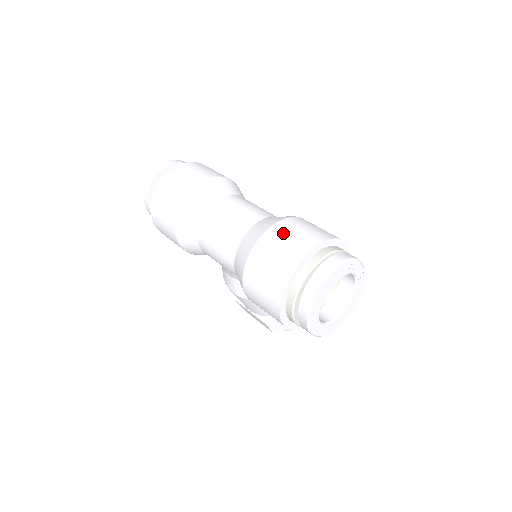
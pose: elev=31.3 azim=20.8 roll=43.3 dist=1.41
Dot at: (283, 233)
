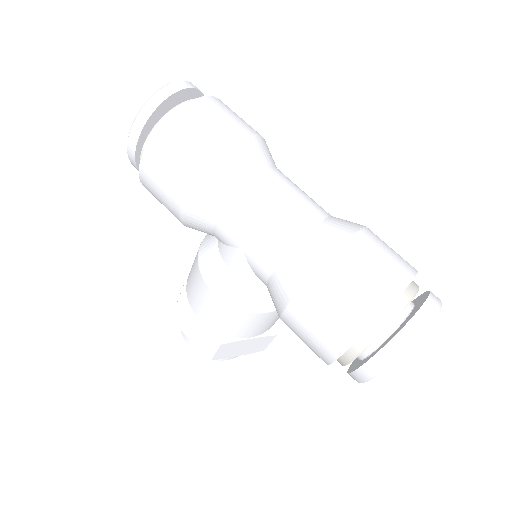
Dot at: (377, 243)
